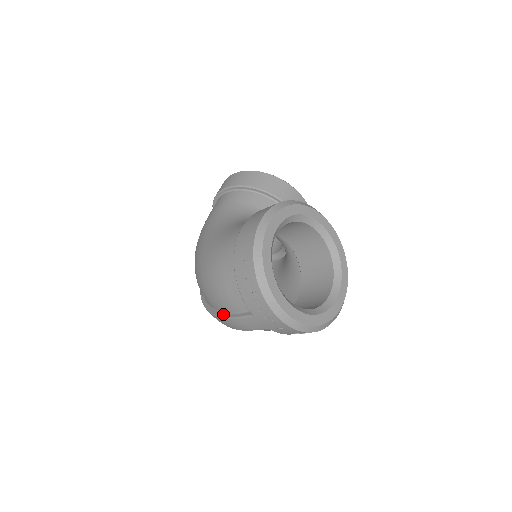
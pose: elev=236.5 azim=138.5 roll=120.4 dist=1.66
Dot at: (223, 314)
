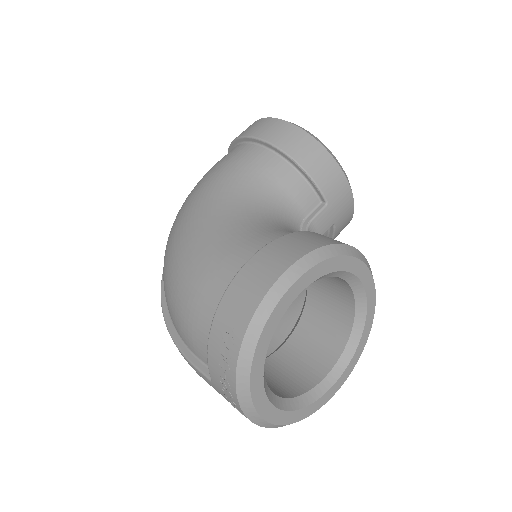
Dot at: (177, 337)
